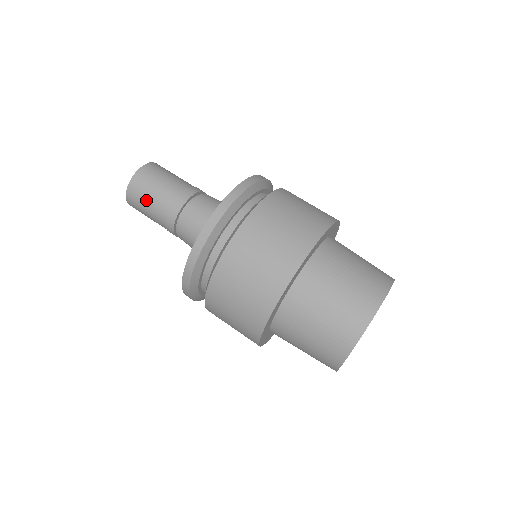
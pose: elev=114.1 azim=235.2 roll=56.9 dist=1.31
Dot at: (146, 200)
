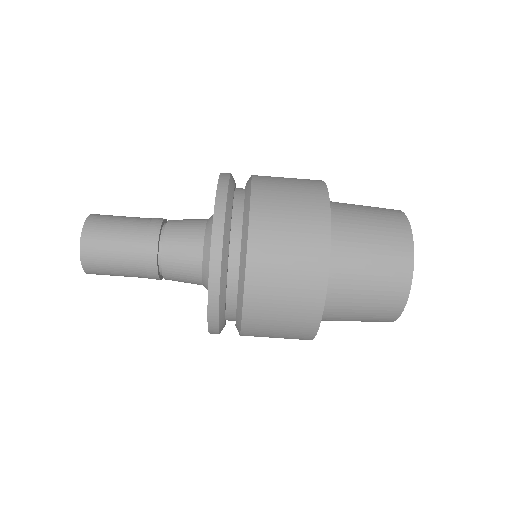
Dot at: occluded
